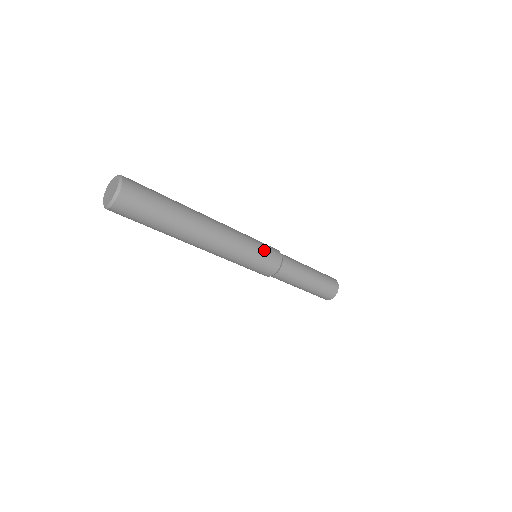
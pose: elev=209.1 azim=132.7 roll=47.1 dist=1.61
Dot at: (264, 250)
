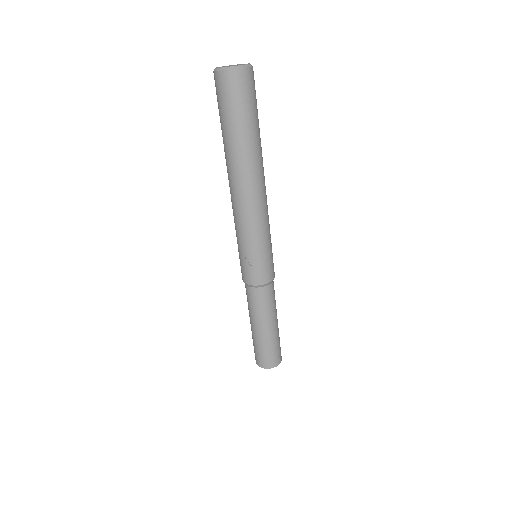
Dot at: occluded
